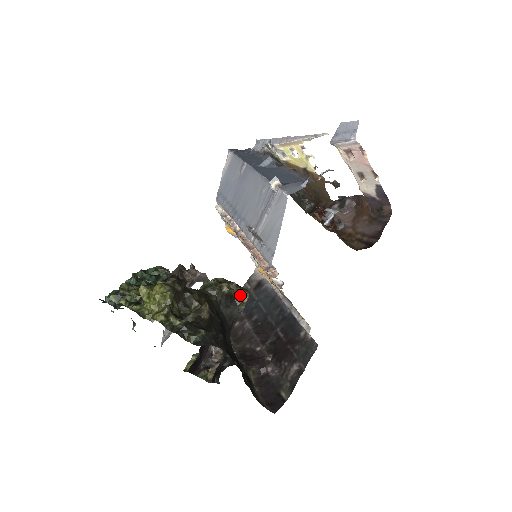
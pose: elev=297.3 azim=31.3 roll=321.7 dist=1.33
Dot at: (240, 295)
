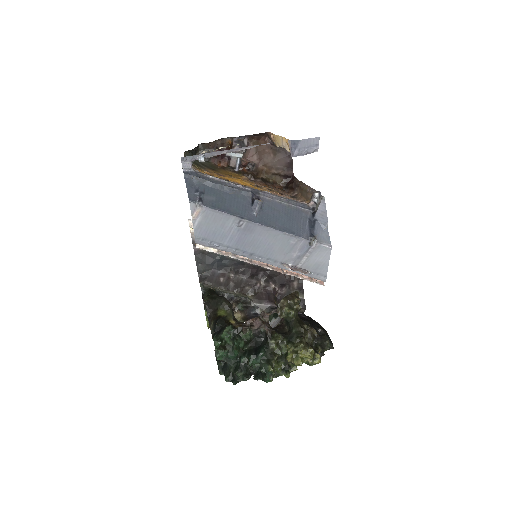
Dot at: occluded
